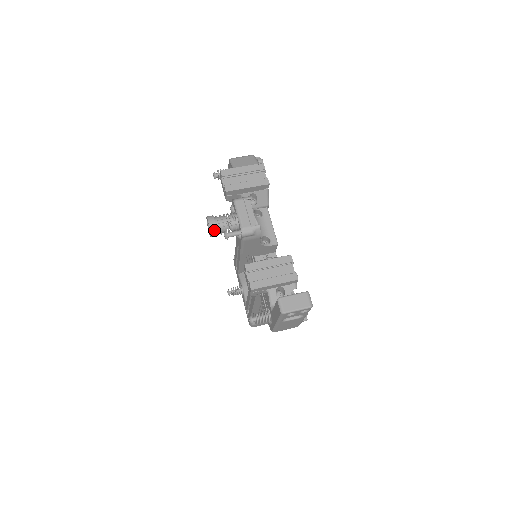
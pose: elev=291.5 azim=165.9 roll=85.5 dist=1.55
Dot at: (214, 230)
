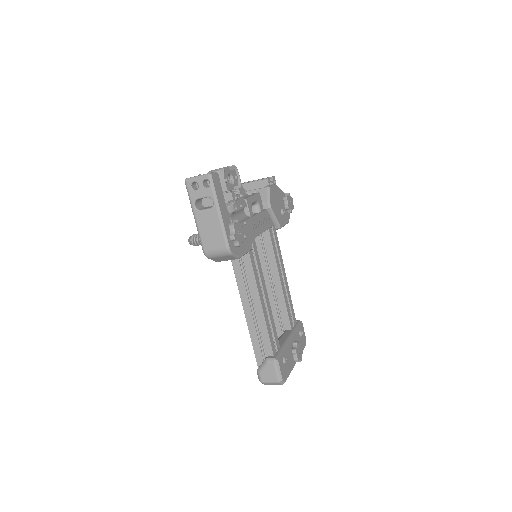
Dot at: occluded
